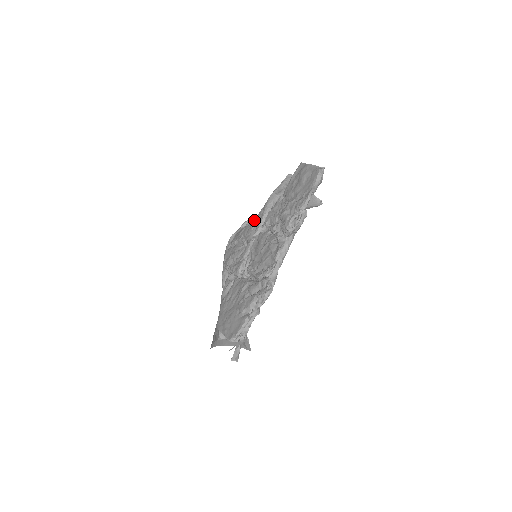
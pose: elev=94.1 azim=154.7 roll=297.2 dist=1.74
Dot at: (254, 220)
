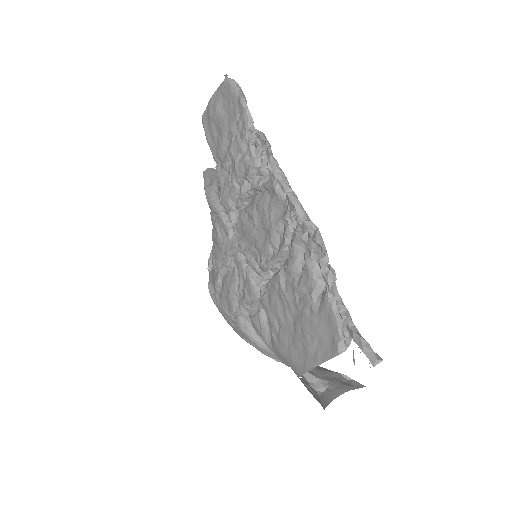
Dot at: (214, 232)
